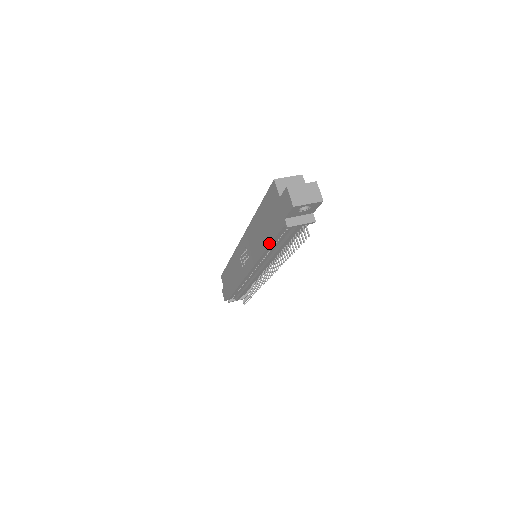
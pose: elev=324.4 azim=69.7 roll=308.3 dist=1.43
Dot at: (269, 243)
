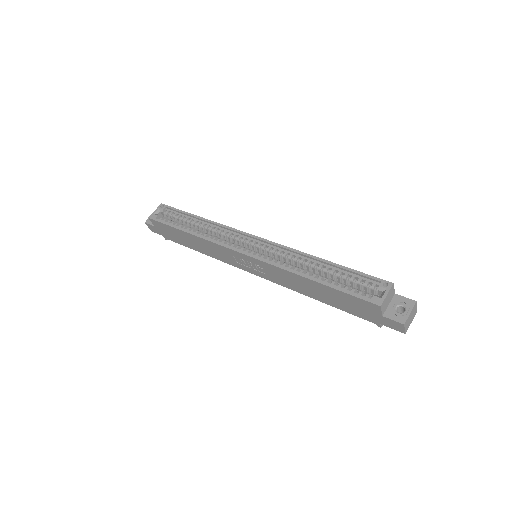
Dot at: (330, 305)
